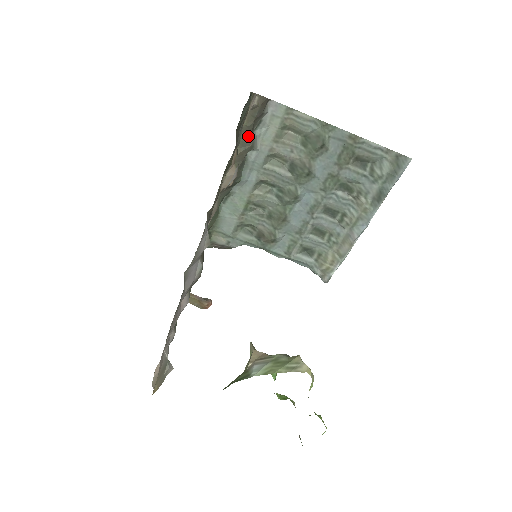
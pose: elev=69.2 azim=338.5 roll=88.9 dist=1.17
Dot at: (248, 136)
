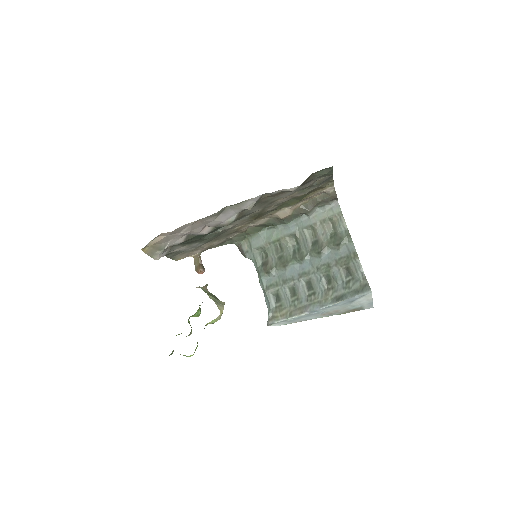
Dot at: (312, 205)
